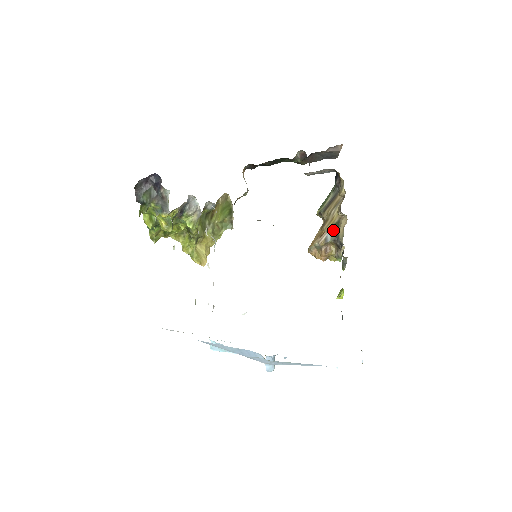
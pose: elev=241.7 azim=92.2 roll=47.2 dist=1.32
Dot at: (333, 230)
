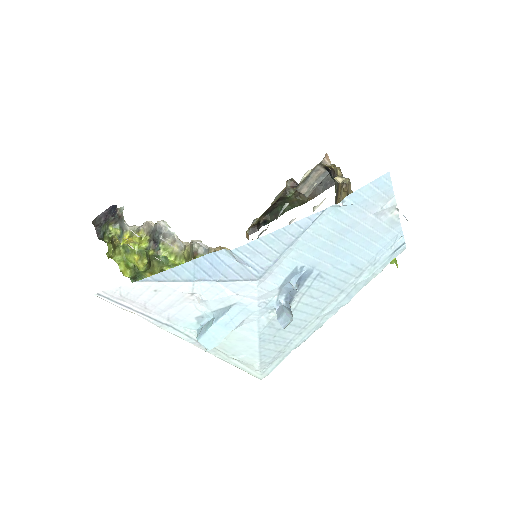
Dot at: occluded
